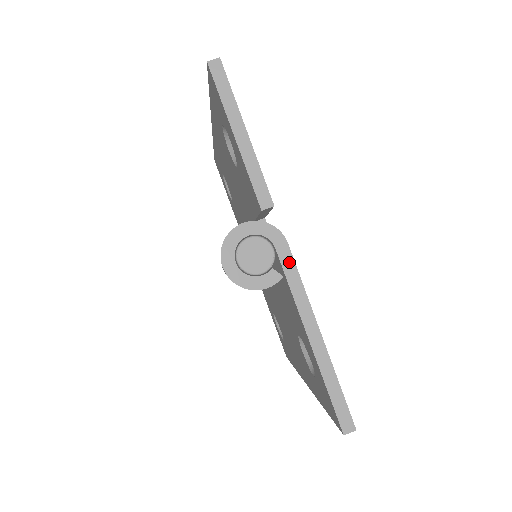
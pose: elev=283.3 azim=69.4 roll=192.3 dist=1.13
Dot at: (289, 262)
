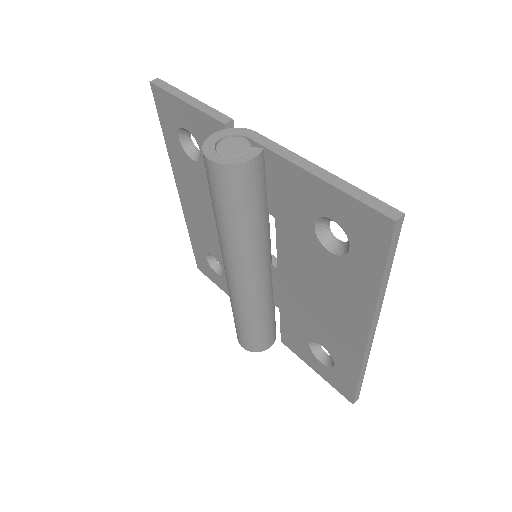
Dot at: (263, 140)
